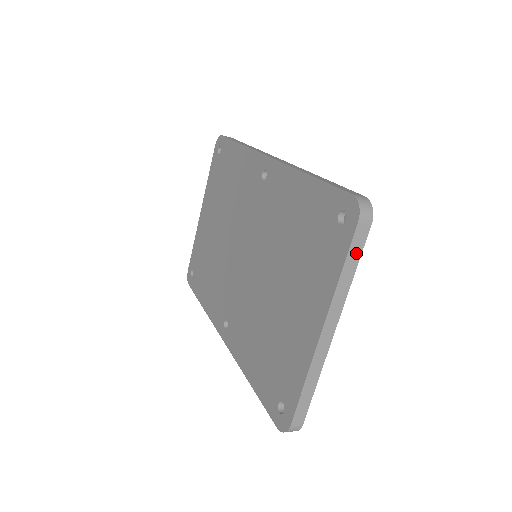
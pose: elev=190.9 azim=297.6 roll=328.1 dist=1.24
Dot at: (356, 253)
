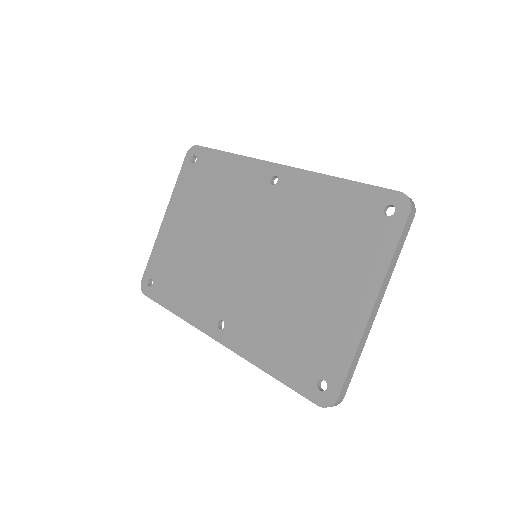
Dot at: (403, 239)
